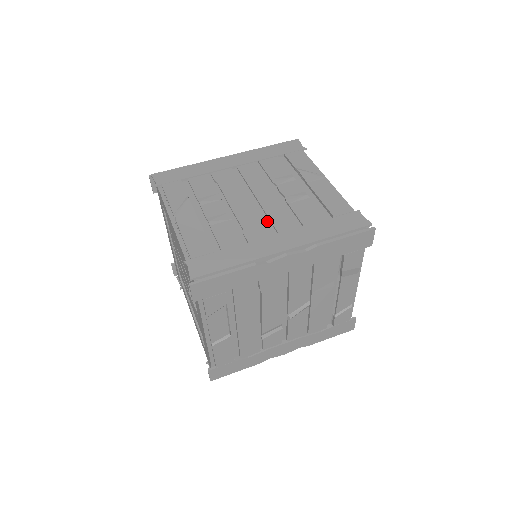
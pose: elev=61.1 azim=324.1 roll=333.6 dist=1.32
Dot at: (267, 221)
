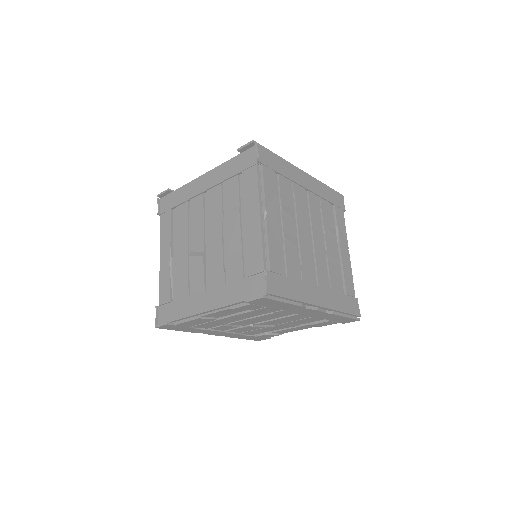
Dot at: (314, 267)
